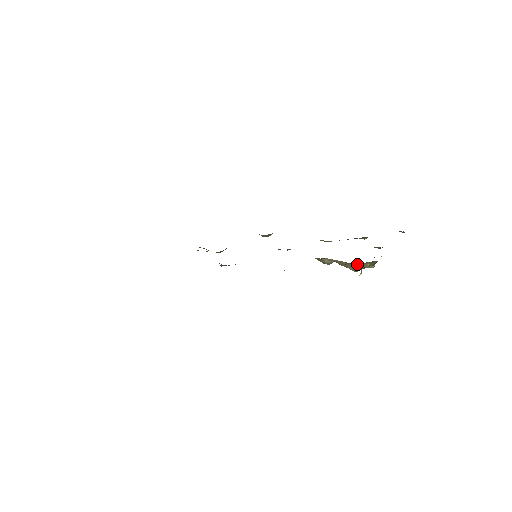
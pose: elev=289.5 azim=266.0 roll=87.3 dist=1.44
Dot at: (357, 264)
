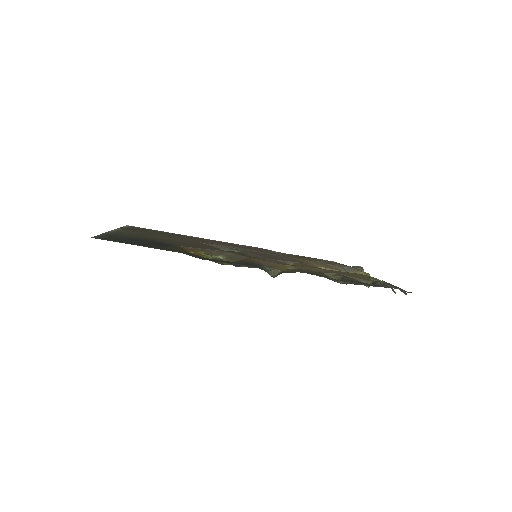
Dot at: (350, 271)
